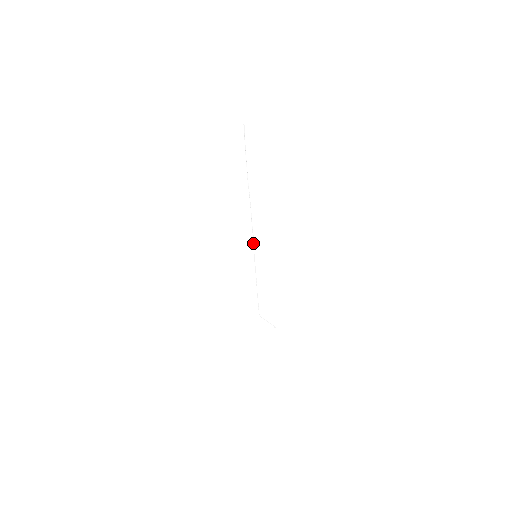
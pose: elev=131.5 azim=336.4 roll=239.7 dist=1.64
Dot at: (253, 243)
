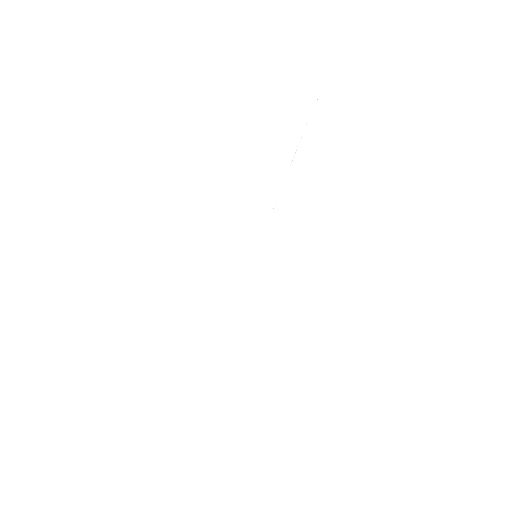
Dot at: (260, 239)
